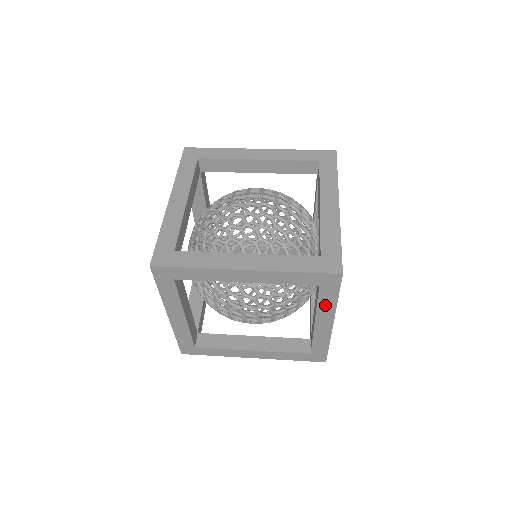
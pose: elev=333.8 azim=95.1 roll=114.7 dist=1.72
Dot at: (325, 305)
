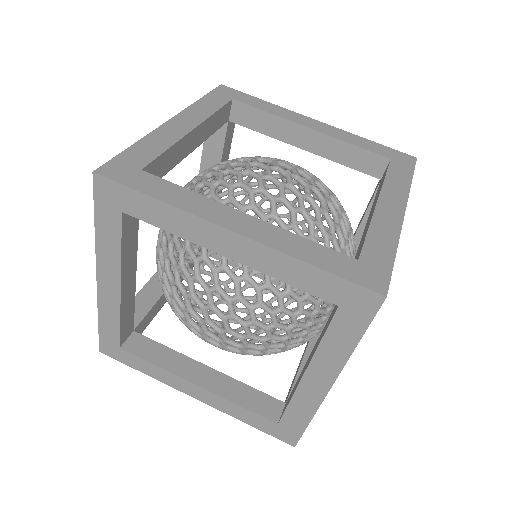
Dot at: occluded
